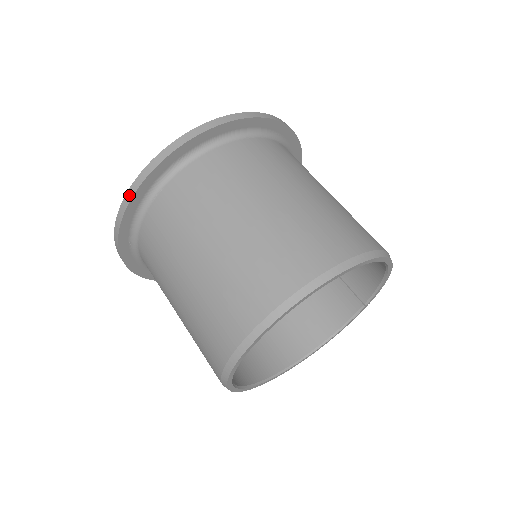
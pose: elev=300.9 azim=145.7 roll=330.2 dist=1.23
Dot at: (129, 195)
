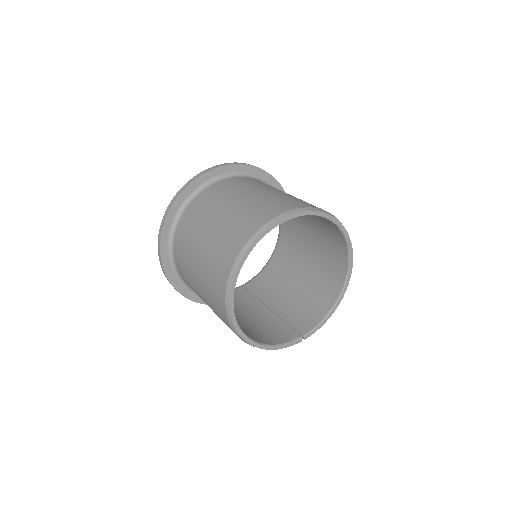
Dot at: (232, 163)
